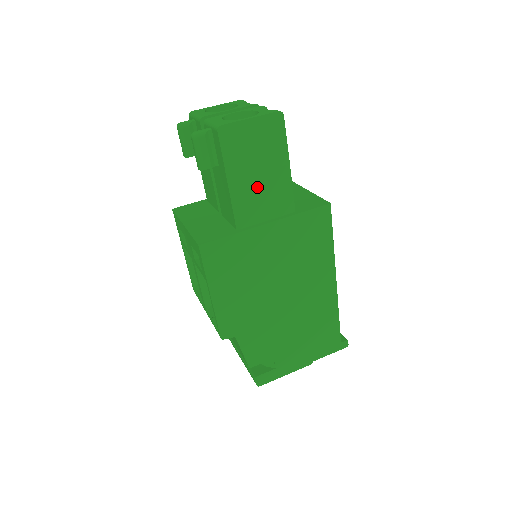
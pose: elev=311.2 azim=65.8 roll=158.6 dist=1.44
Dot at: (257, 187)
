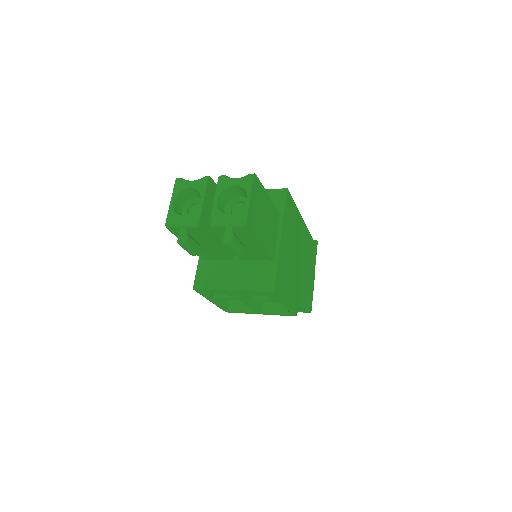
Dot at: (268, 227)
